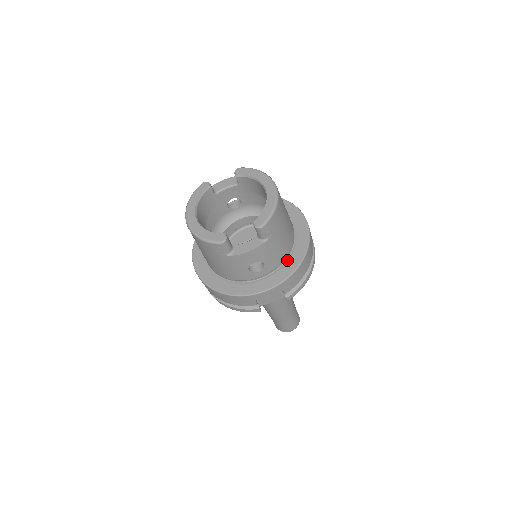
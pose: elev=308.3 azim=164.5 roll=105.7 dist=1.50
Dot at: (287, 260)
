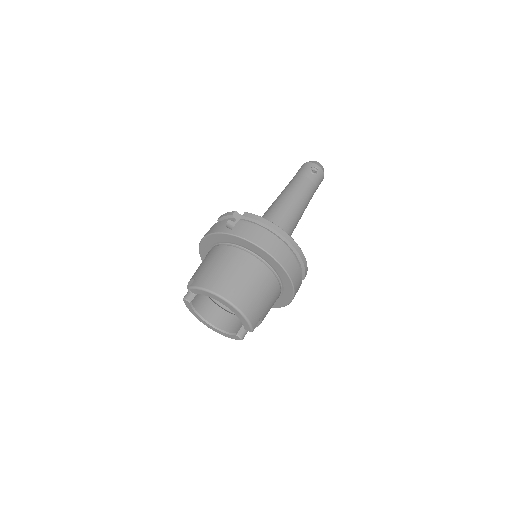
Dot at: (282, 284)
